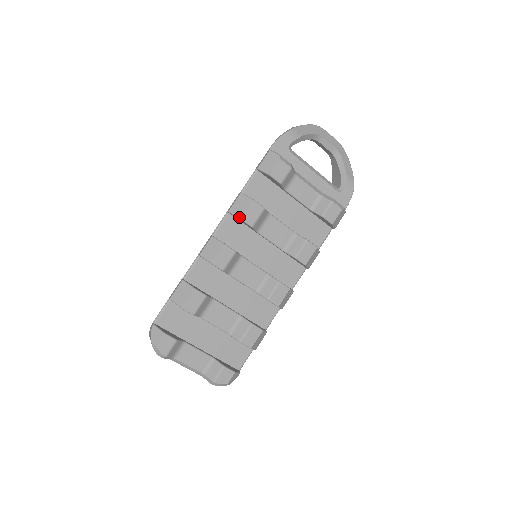
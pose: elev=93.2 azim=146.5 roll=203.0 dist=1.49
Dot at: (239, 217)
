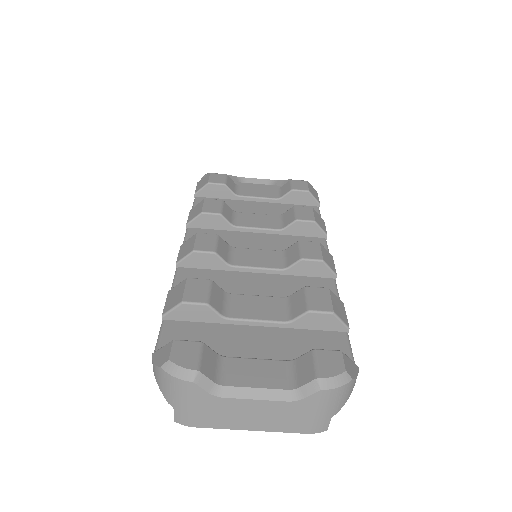
Dot at: (199, 213)
